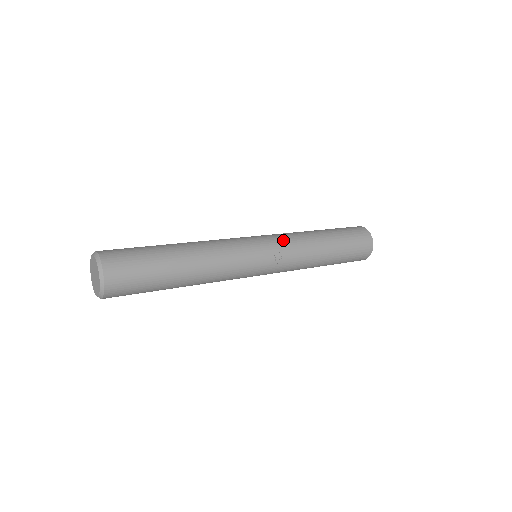
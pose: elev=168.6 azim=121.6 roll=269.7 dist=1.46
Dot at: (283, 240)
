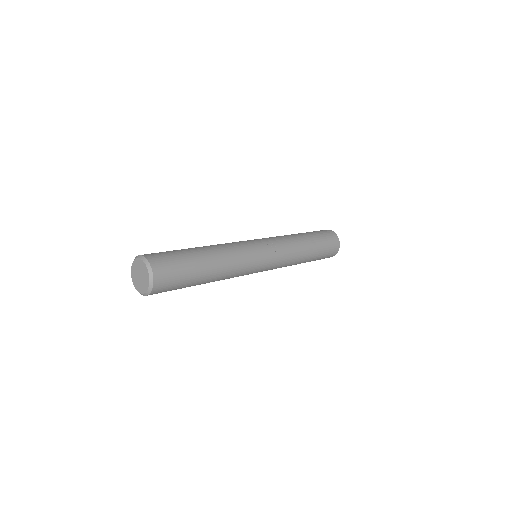
Dot at: (271, 238)
